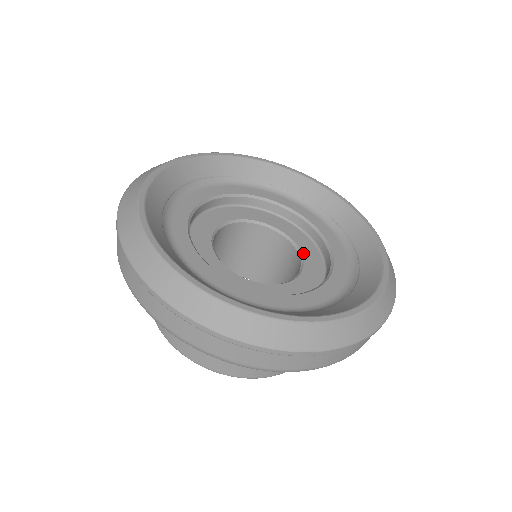
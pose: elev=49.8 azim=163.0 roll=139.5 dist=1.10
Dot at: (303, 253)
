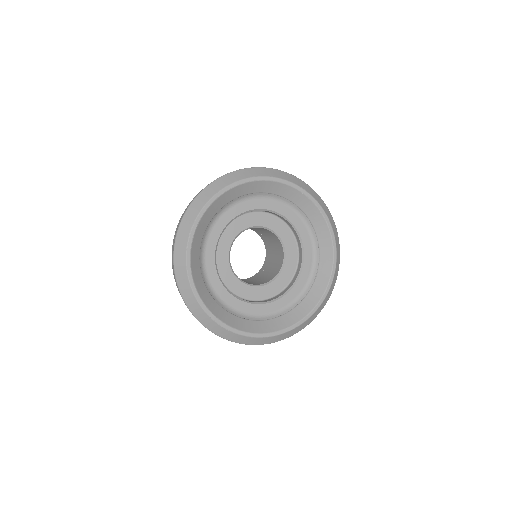
Dot at: (268, 227)
